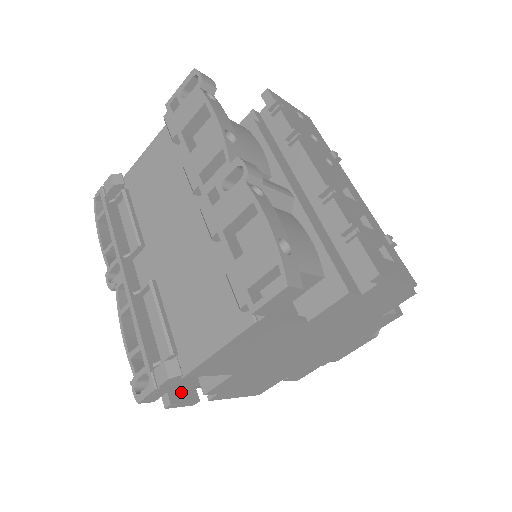
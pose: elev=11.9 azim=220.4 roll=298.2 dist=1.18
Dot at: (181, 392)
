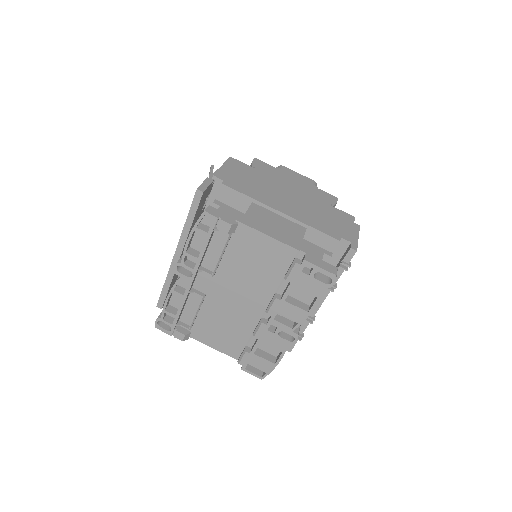
Dot at: occluded
